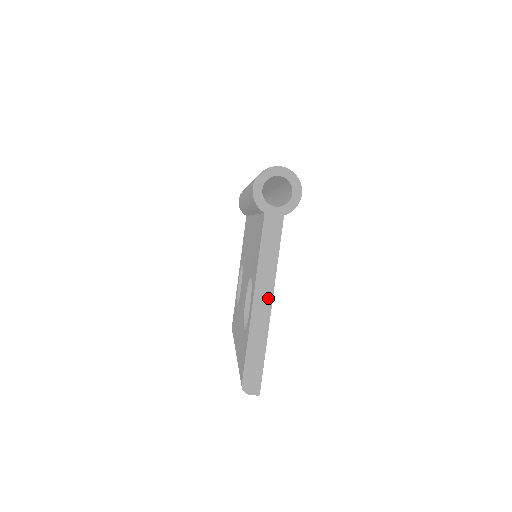
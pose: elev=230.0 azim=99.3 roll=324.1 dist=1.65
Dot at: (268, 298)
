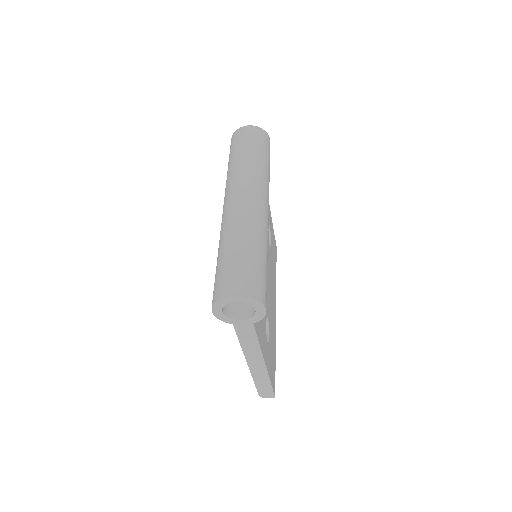
Dot at: (260, 363)
